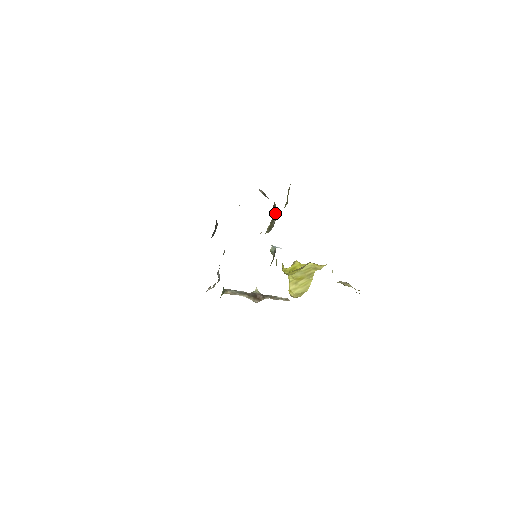
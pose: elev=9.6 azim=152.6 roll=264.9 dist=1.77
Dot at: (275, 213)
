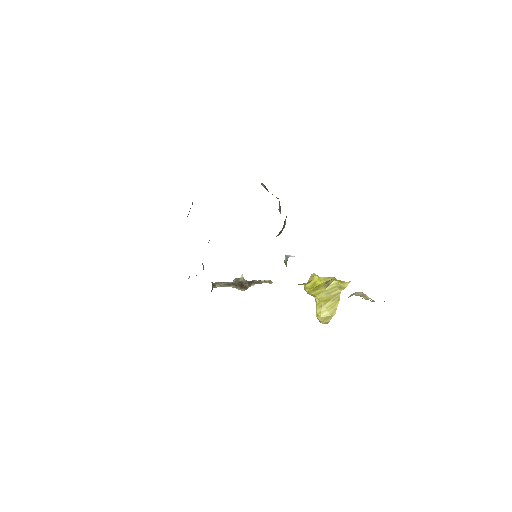
Dot at: (286, 217)
